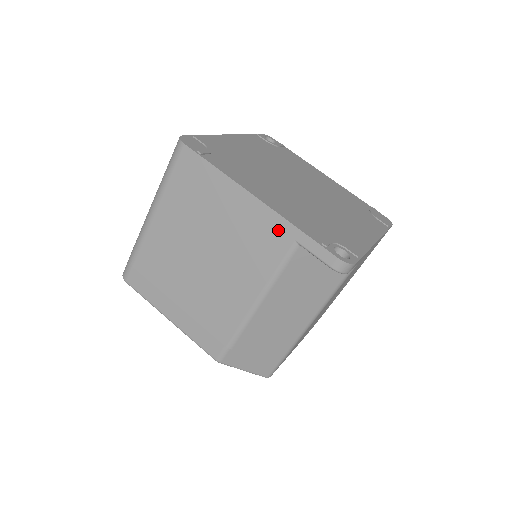
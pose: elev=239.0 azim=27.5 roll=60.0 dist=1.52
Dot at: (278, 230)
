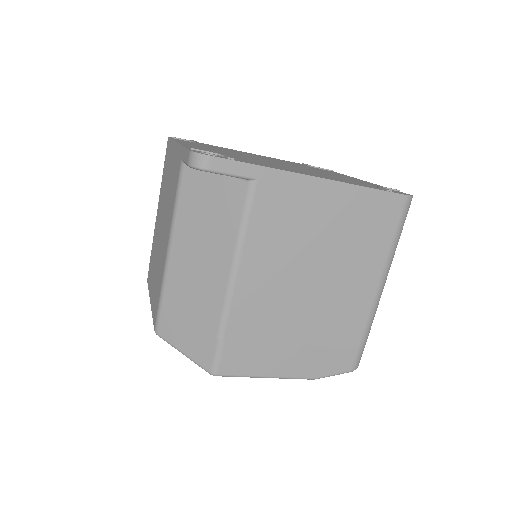
Dot at: (178, 159)
